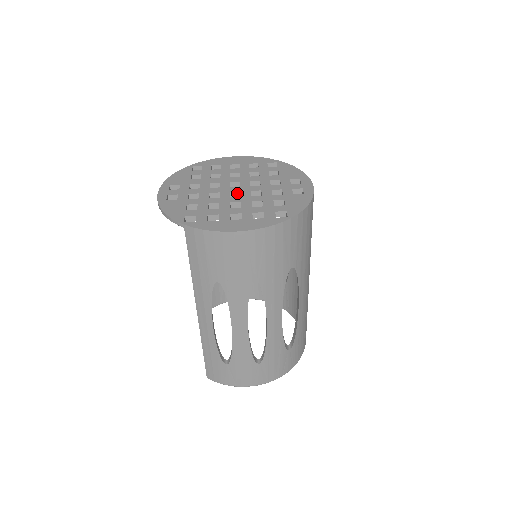
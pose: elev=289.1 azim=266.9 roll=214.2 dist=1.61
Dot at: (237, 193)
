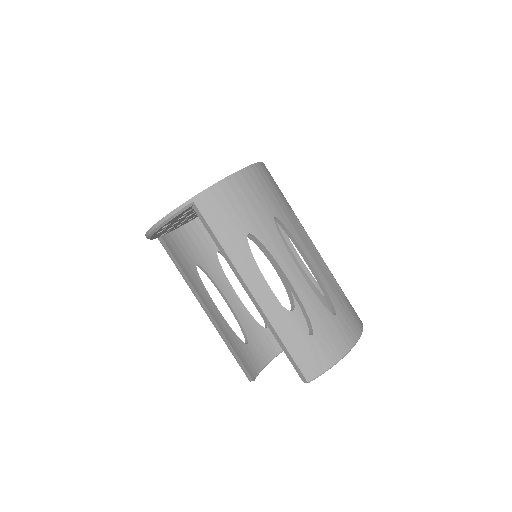
Dot at: occluded
